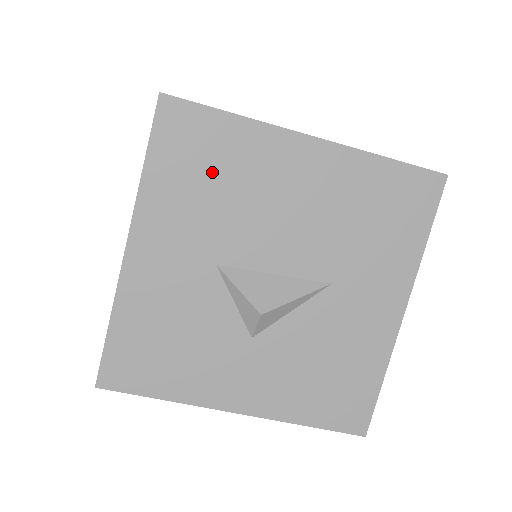
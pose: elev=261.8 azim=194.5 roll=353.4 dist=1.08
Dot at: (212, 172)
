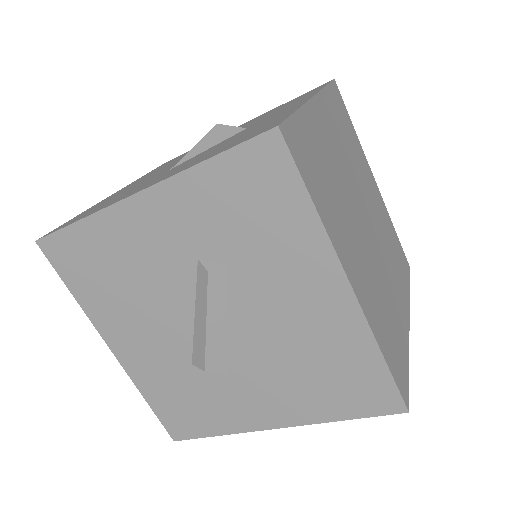
Dot at: occluded
